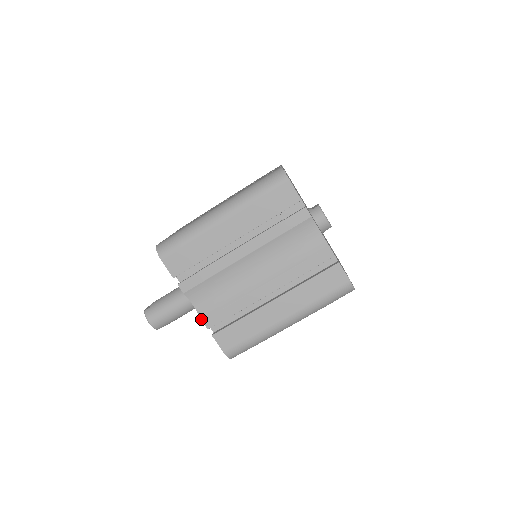
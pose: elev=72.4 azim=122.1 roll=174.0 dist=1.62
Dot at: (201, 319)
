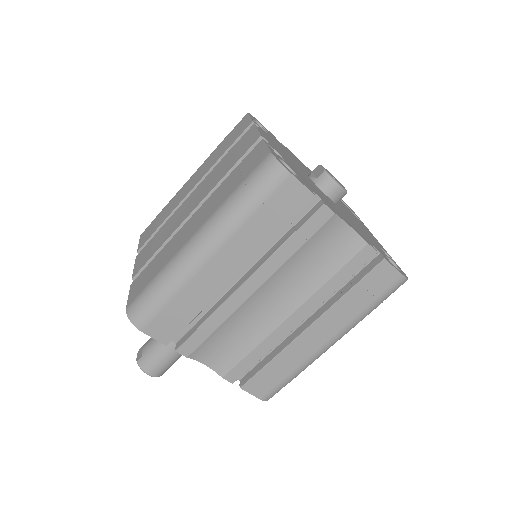
Dot at: occluded
